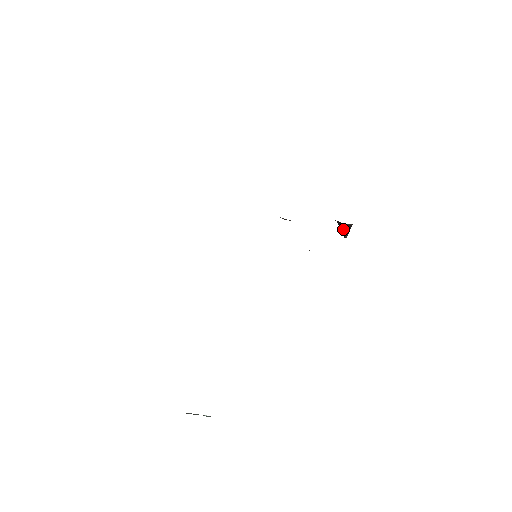
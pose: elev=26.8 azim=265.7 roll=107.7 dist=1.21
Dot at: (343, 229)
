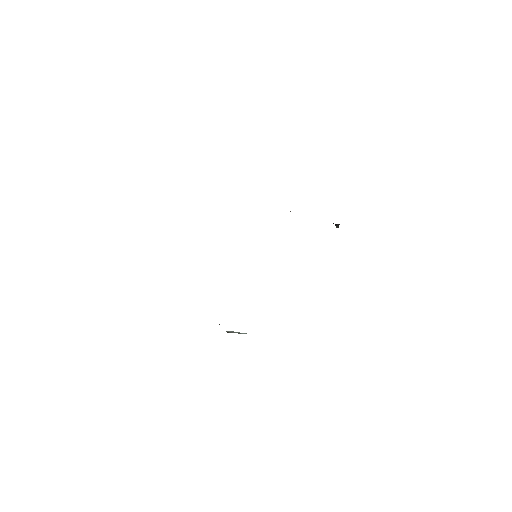
Dot at: occluded
